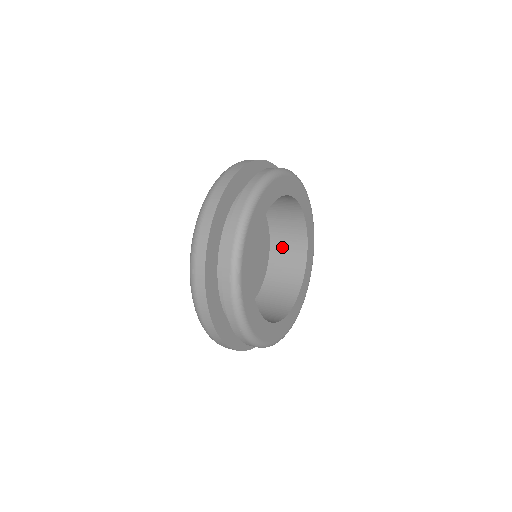
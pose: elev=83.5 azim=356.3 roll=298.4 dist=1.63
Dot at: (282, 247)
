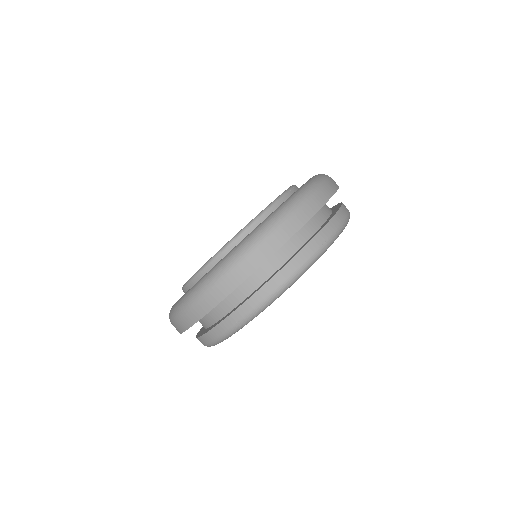
Dot at: occluded
